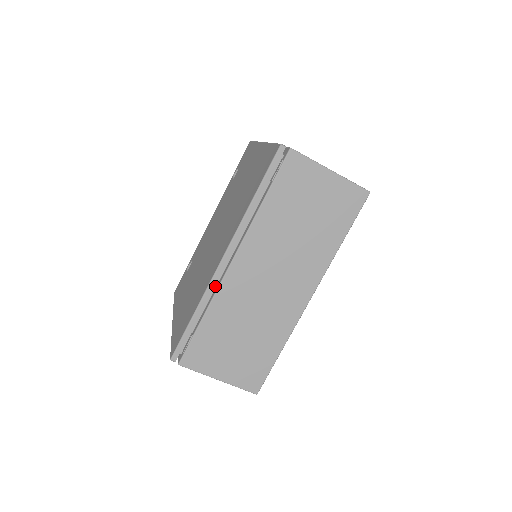
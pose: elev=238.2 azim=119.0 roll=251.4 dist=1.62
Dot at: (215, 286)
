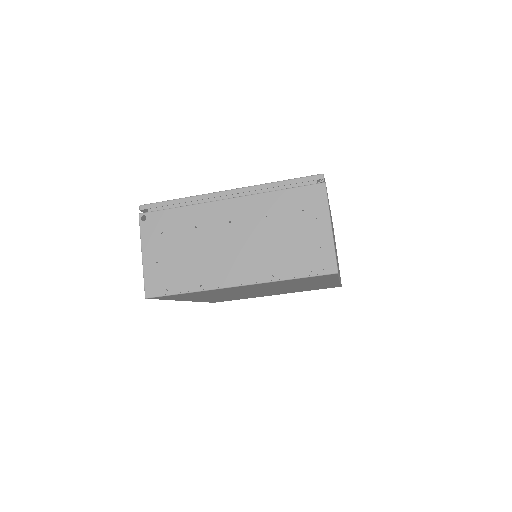
Dot at: occluded
